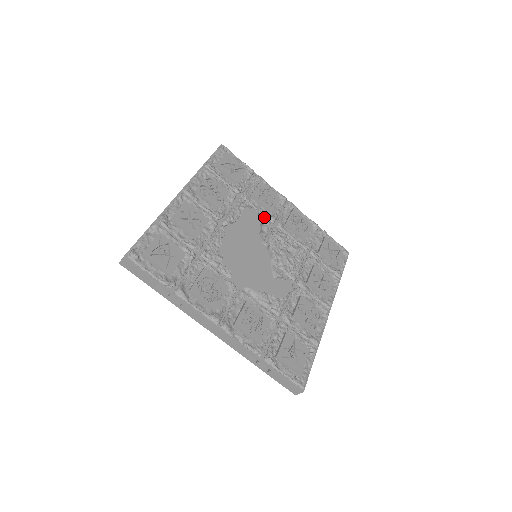
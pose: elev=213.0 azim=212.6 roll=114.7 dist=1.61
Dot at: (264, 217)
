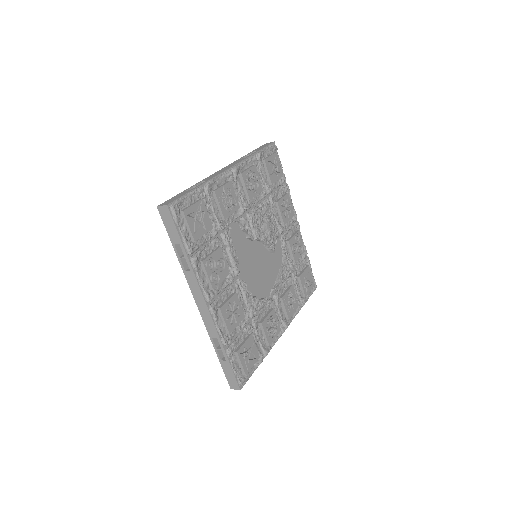
Dot at: (238, 219)
